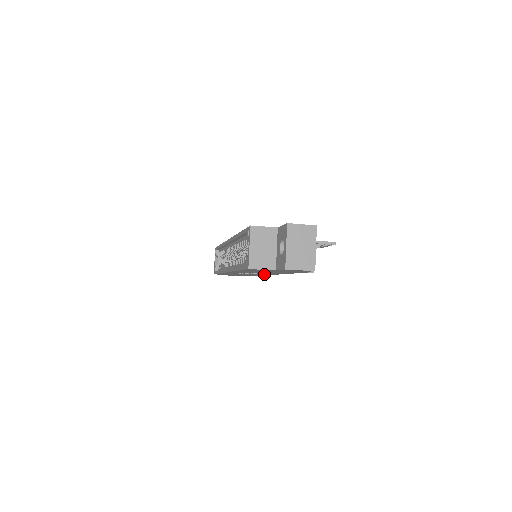
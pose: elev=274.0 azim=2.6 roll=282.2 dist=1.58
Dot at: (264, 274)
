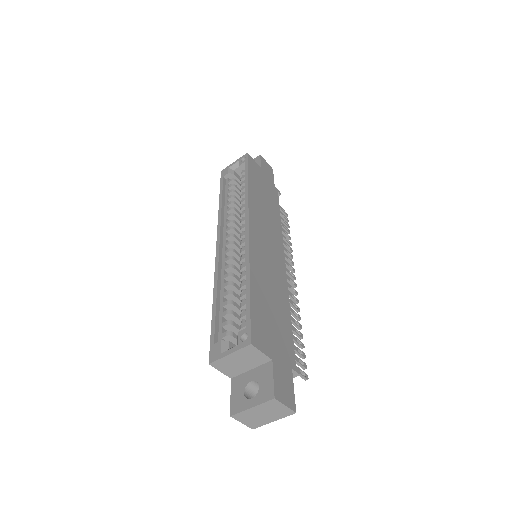
Dot at: occluded
